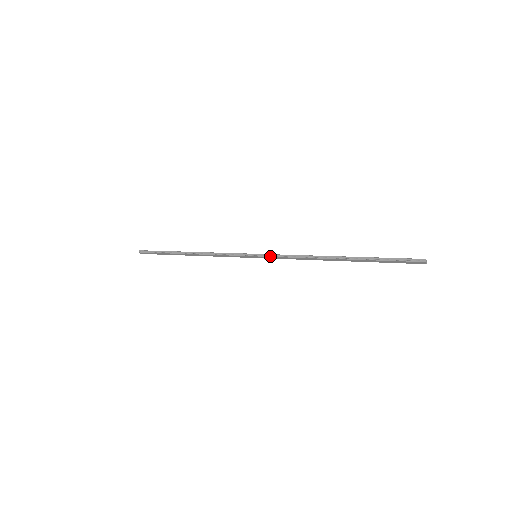
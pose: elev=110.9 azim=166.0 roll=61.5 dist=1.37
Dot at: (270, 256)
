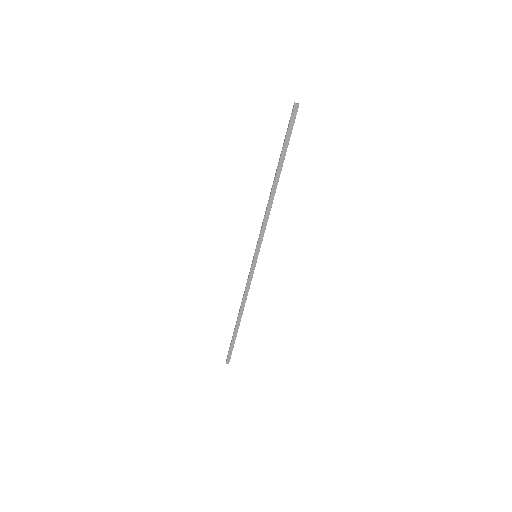
Dot at: (257, 242)
